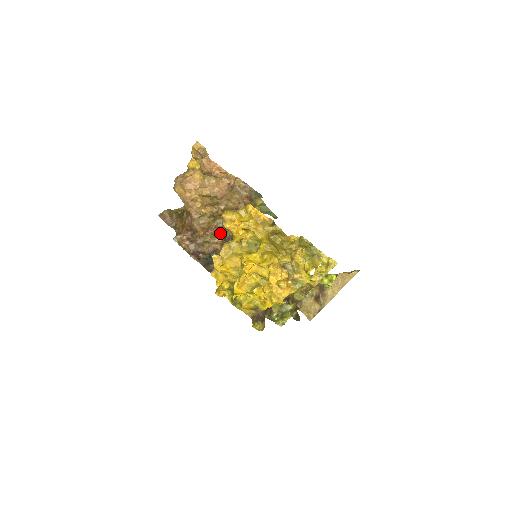
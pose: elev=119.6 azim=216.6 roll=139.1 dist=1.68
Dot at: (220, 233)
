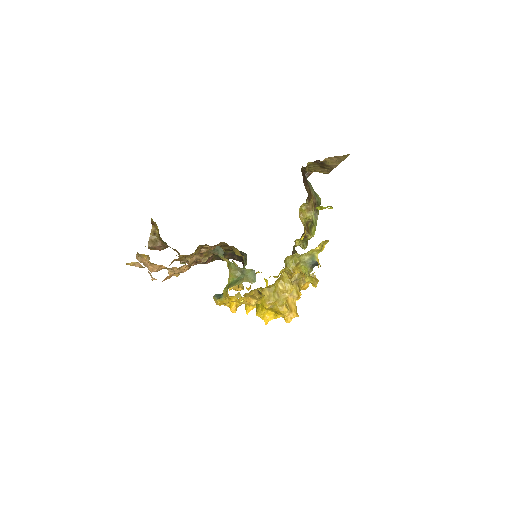
Dot at: occluded
